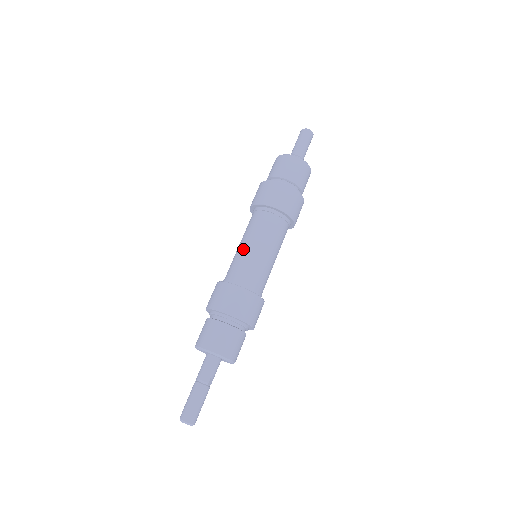
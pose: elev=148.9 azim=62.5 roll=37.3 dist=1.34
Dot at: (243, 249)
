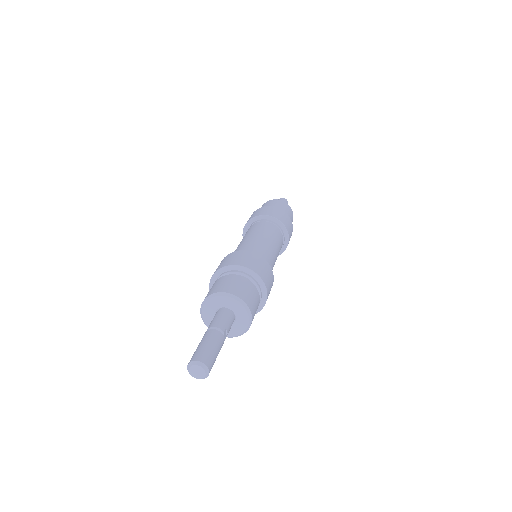
Dot at: (247, 239)
